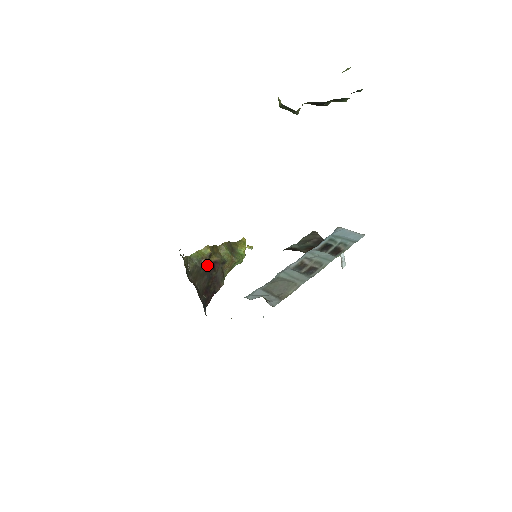
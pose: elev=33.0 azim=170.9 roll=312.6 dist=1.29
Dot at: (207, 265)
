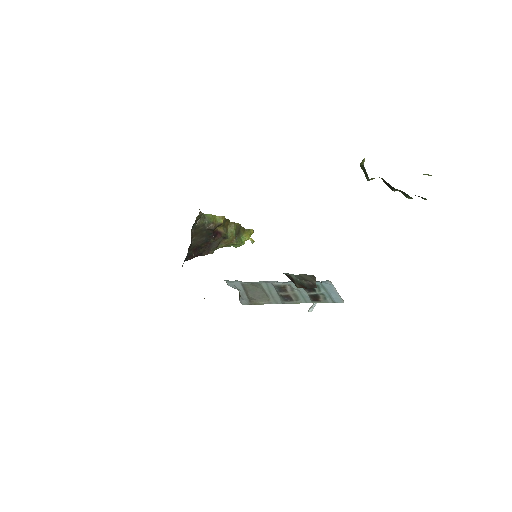
Dot at: (212, 230)
